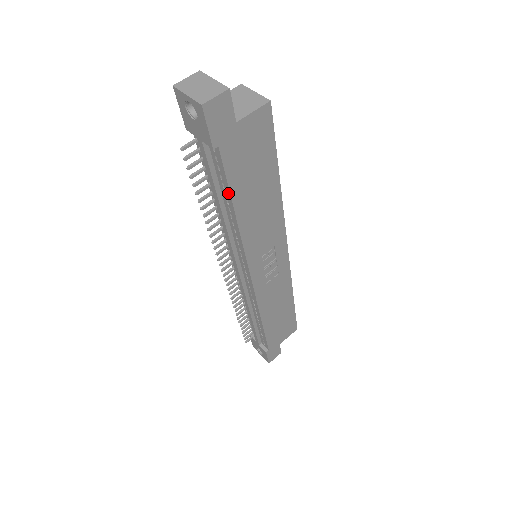
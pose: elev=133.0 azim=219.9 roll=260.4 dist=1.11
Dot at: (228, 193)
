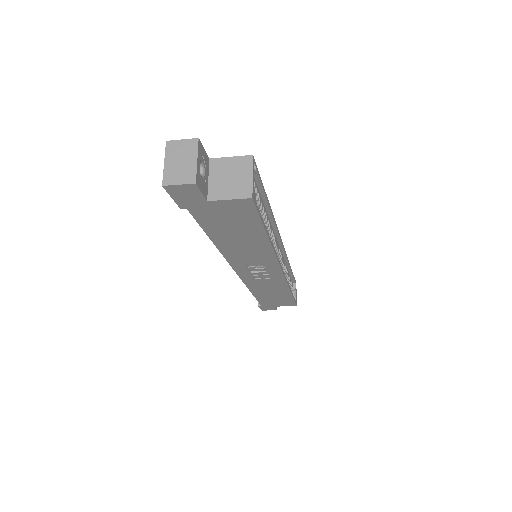
Dot at: (205, 229)
